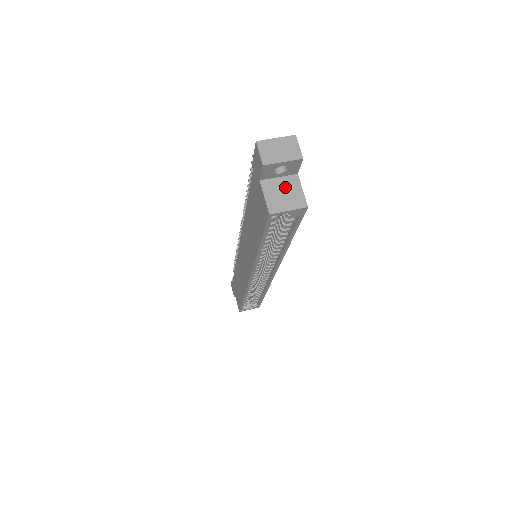
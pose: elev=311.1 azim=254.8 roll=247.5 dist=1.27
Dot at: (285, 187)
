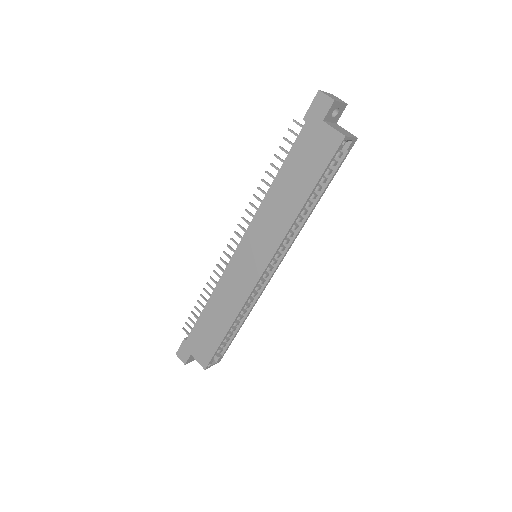
Dot at: (338, 127)
